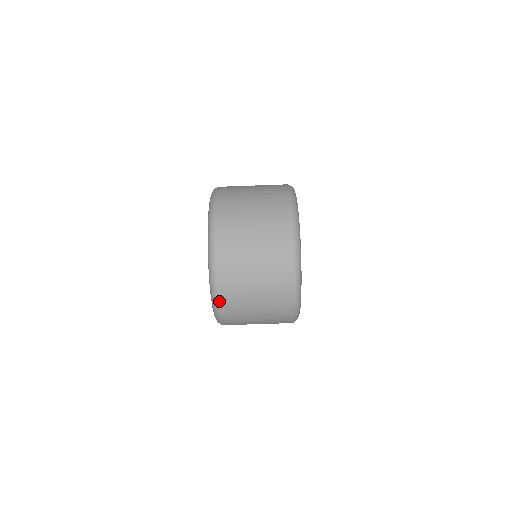
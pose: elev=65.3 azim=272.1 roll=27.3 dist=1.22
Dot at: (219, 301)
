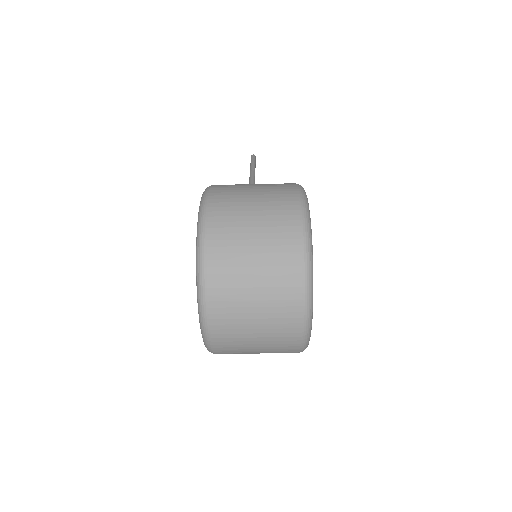
Dot at: (214, 351)
